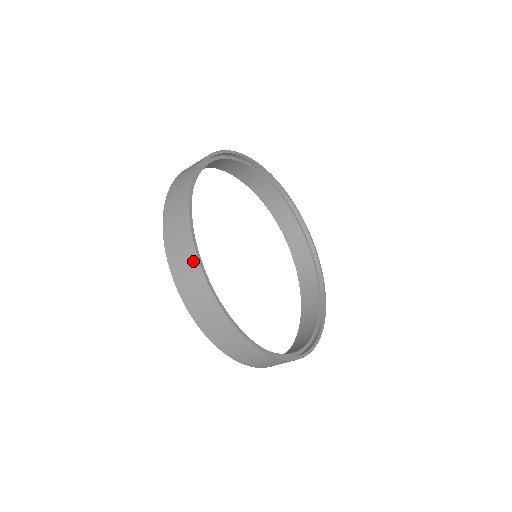
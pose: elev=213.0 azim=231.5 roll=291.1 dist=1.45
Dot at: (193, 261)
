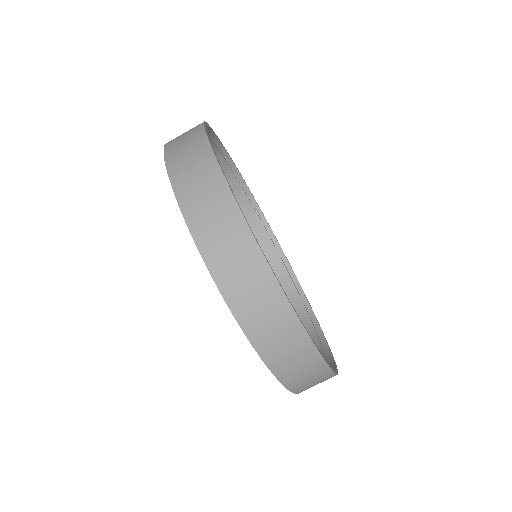
Dot at: (198, 136)
